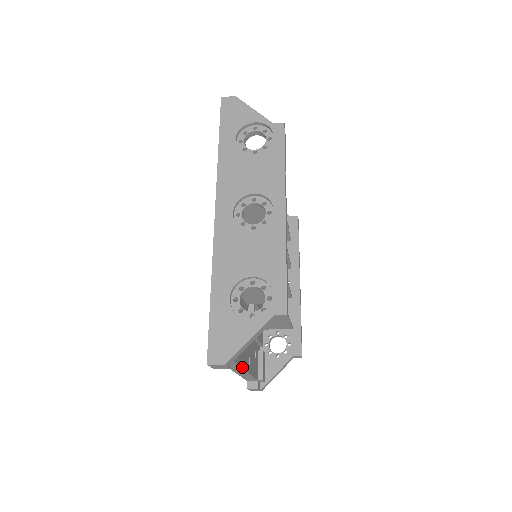
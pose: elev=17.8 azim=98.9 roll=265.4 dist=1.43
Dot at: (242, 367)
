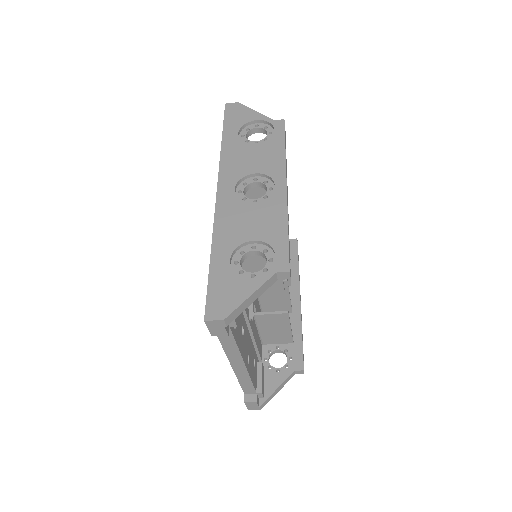
Dot at: (241, 354)
